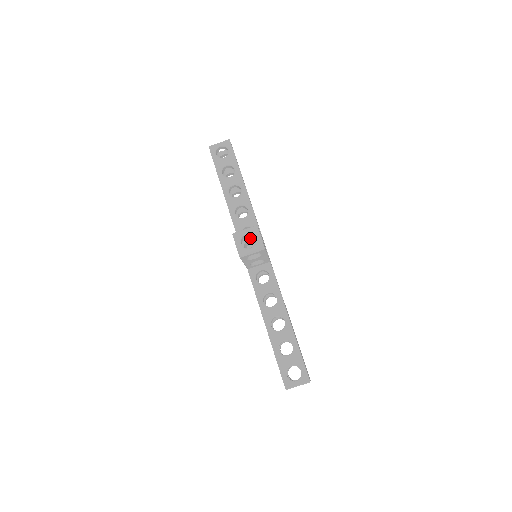
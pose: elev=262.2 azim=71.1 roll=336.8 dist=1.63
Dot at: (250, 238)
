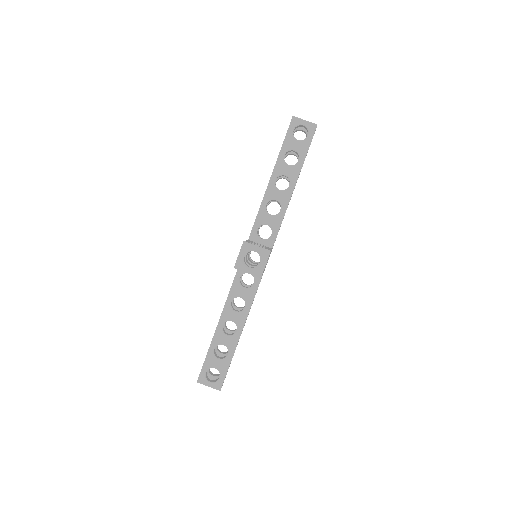
Dot at: occluded
